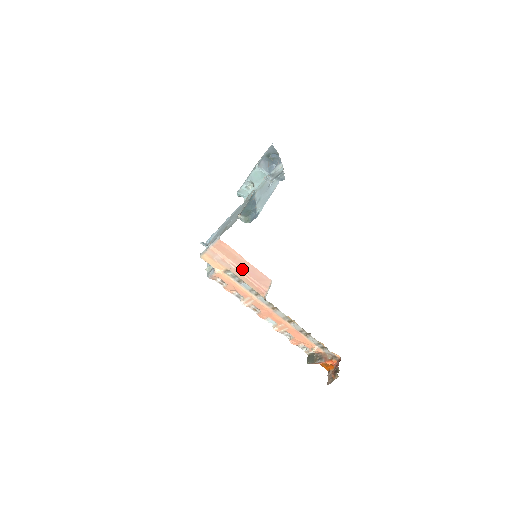
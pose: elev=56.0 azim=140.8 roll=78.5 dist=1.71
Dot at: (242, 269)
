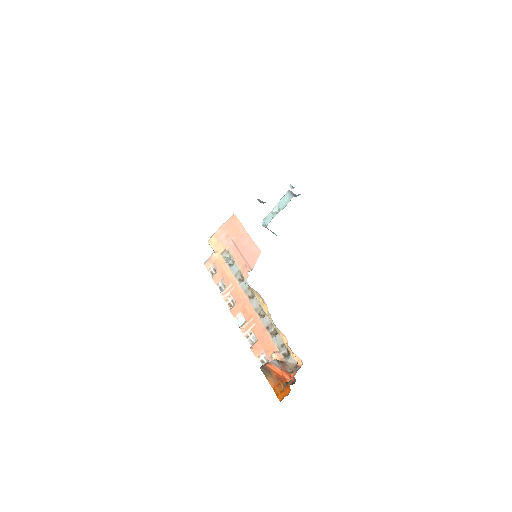
Dot at: (239, 246)
